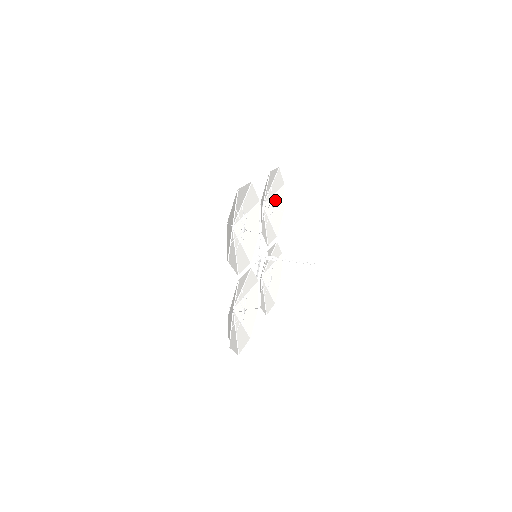
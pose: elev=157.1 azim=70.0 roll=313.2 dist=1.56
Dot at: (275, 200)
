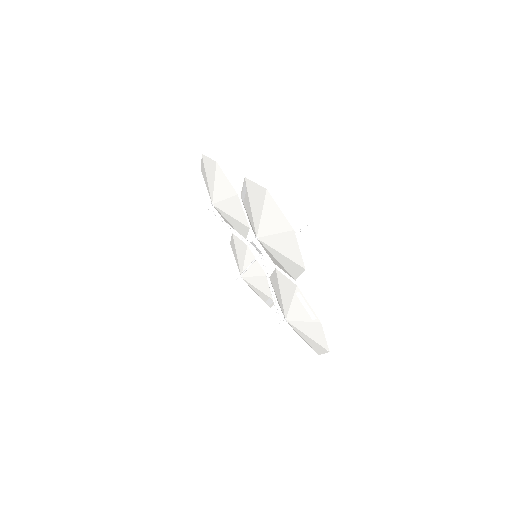
Dot at: occluded
